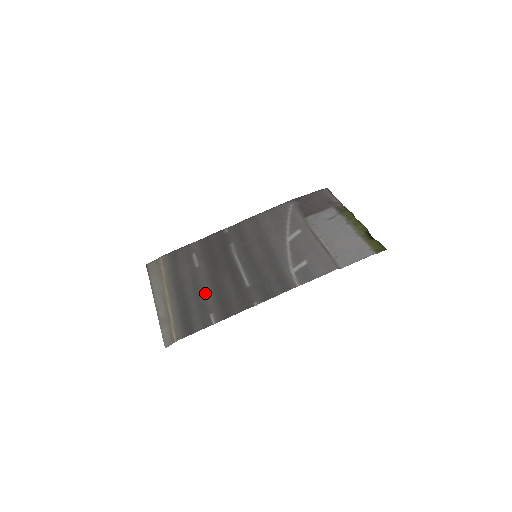
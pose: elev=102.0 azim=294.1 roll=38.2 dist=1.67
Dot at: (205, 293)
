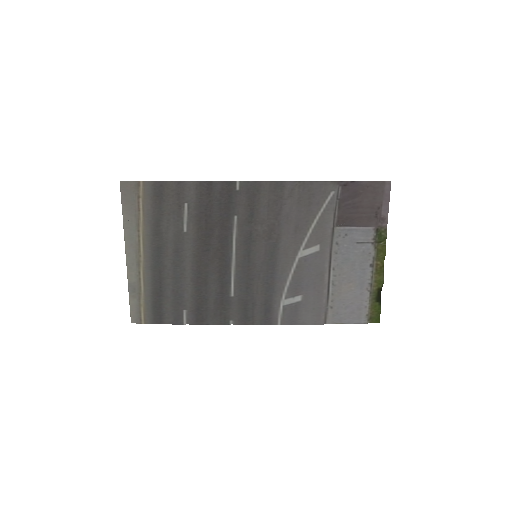
Dot at: (185, 279)
